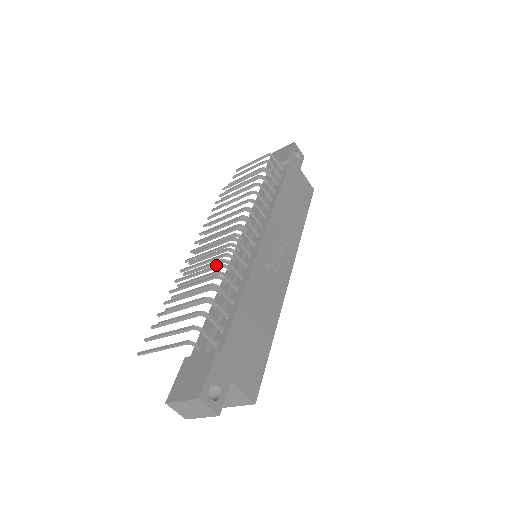
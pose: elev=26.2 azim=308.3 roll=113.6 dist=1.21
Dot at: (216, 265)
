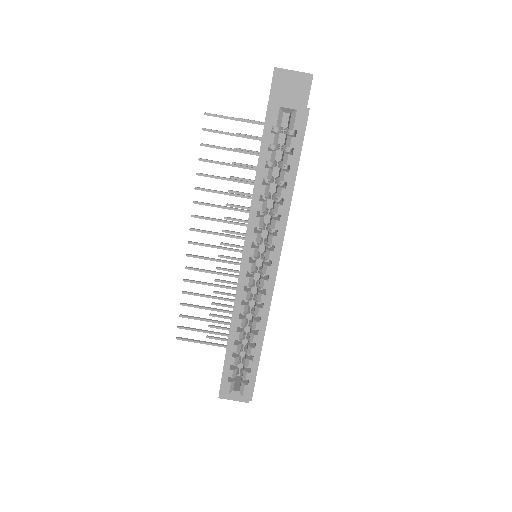
Dot at: (248, 212)
